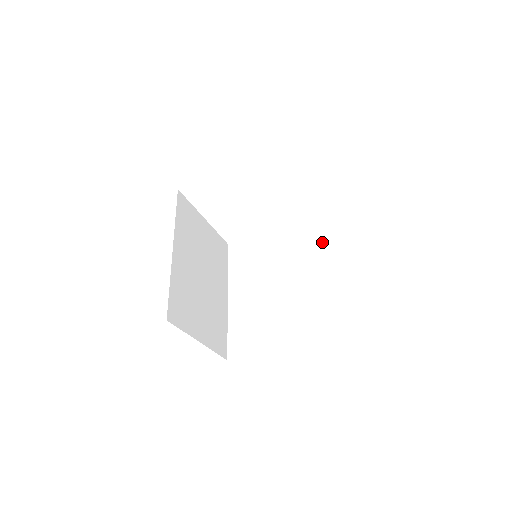
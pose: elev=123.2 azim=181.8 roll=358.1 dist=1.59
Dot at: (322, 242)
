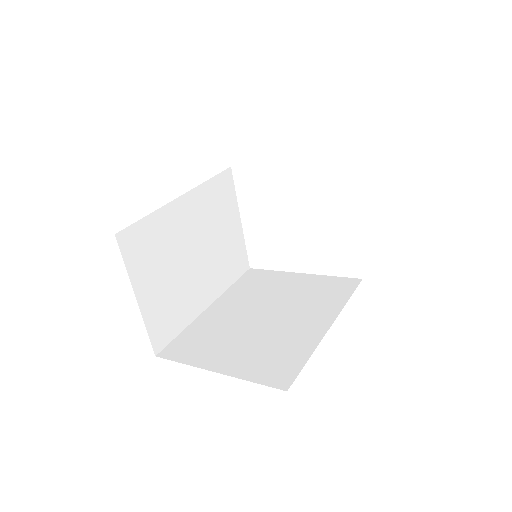
Dot at: (340, 302)
